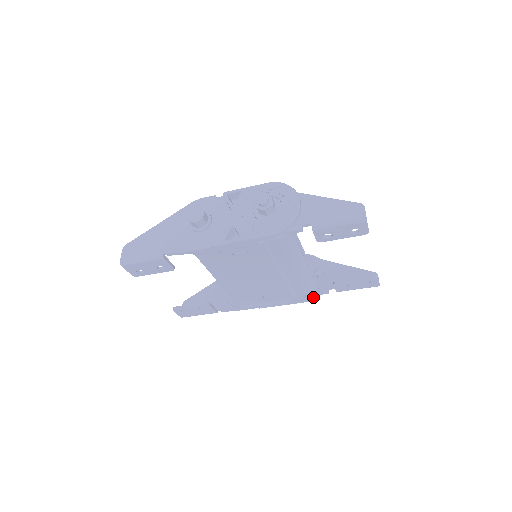
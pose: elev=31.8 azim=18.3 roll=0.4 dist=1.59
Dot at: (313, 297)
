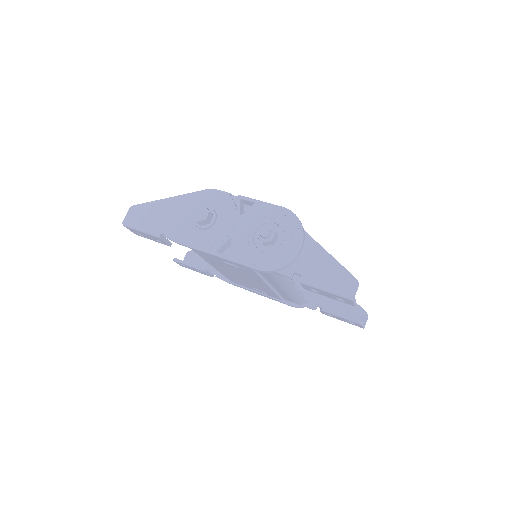
Dot at: (300, 306)
